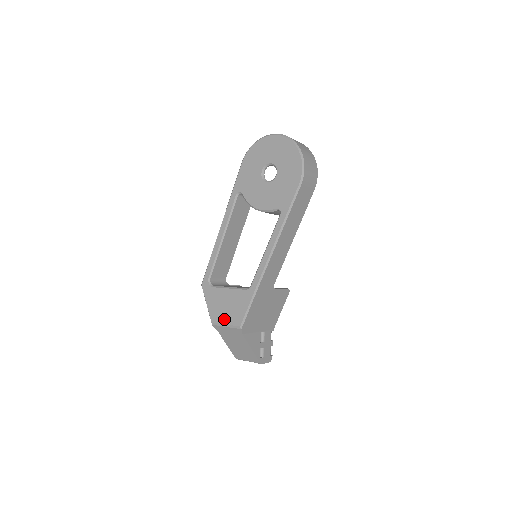
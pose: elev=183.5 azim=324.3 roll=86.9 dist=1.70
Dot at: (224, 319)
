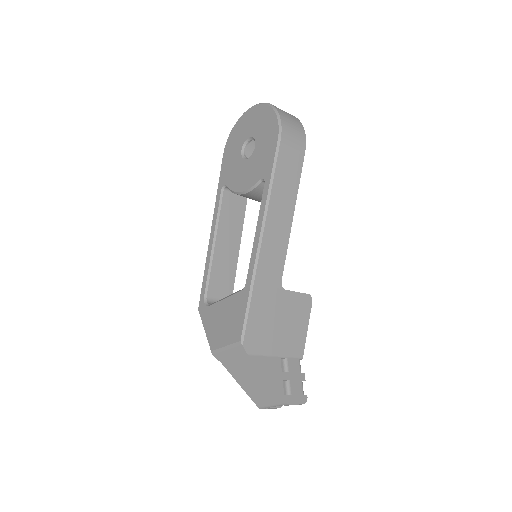
Dot at: (223, 340)
